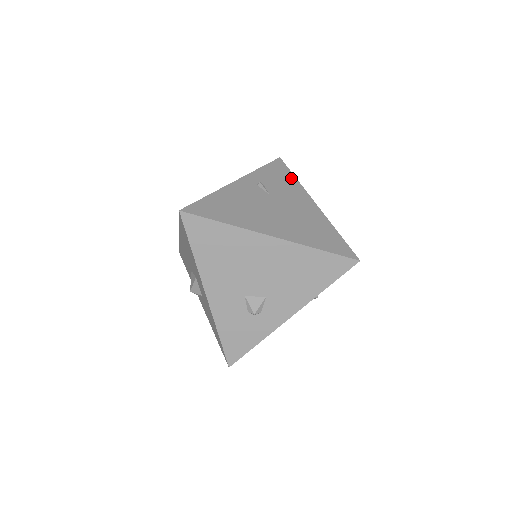
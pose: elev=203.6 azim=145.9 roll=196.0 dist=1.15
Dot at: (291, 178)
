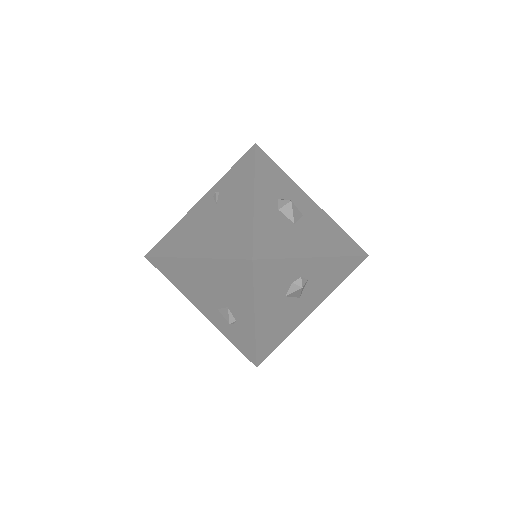
Dot at: (249, 169)
